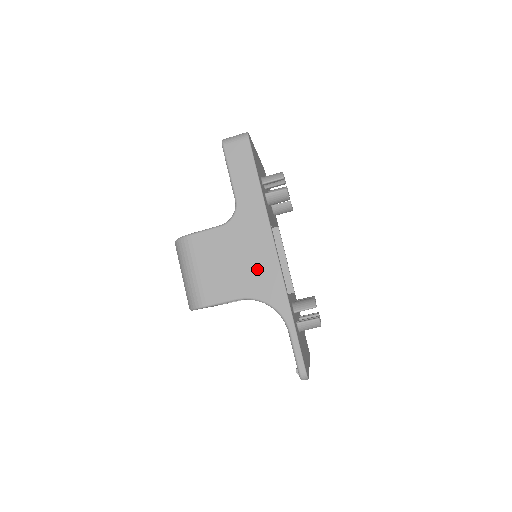
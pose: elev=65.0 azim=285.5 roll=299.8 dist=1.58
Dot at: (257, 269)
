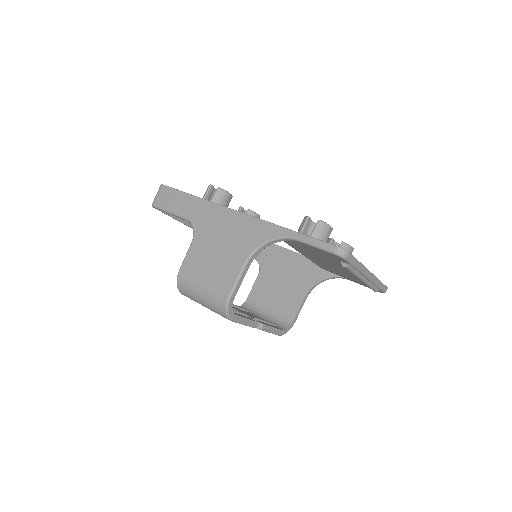
Dot at: (236, 234)
